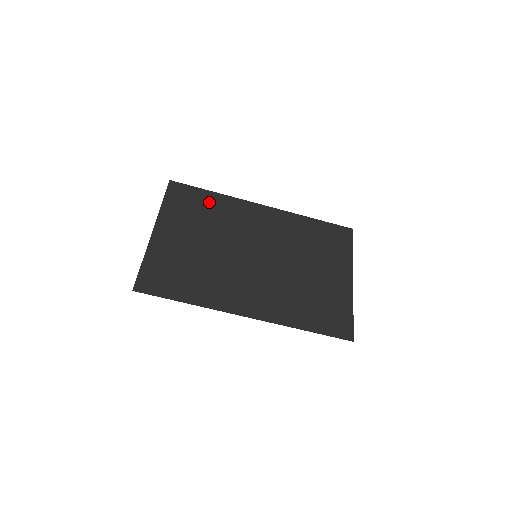
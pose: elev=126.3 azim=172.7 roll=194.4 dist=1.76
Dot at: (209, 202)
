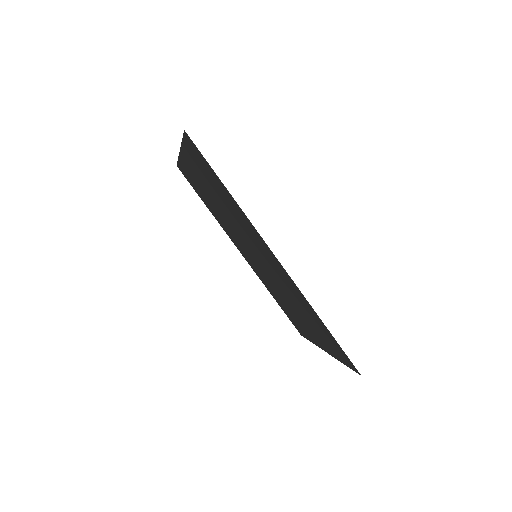
Dot at: (208, 204)
